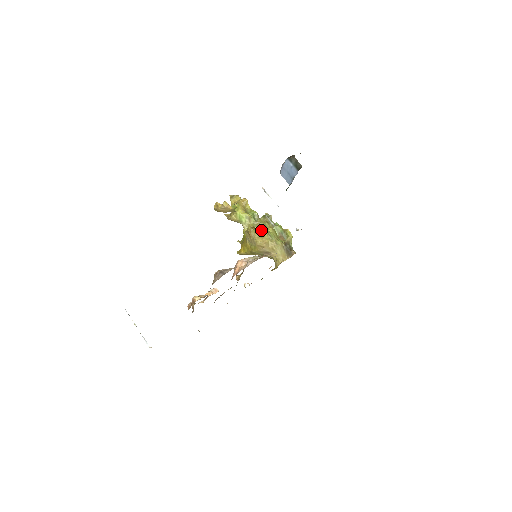
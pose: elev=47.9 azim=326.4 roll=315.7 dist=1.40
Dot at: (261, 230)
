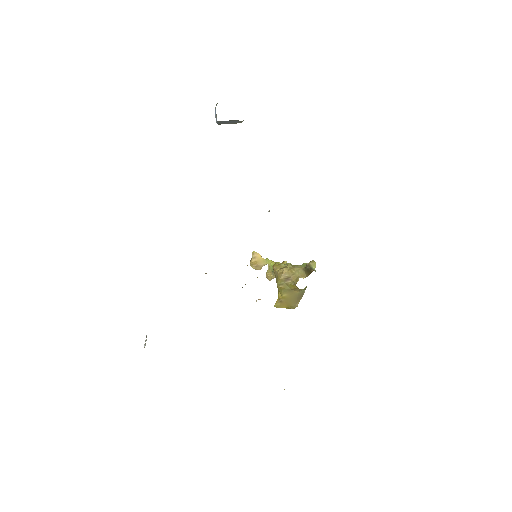
Dot at: (285, 265)
